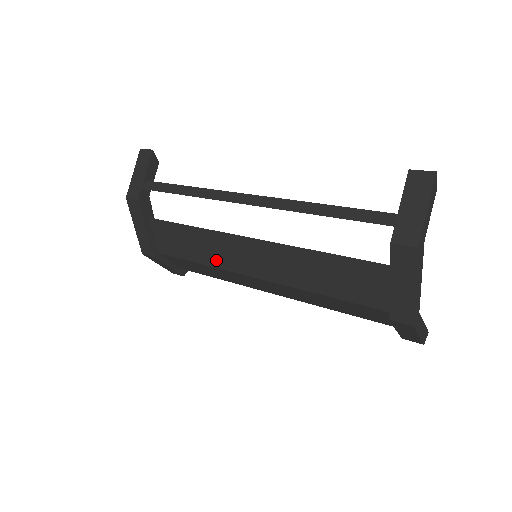
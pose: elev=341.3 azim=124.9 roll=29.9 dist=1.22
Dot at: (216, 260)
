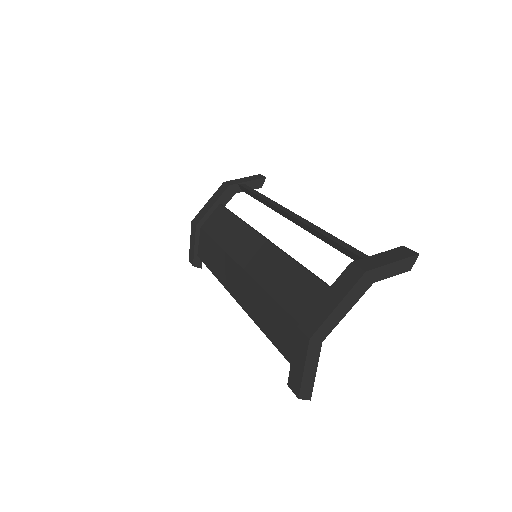
Dot at: (230, 244)
